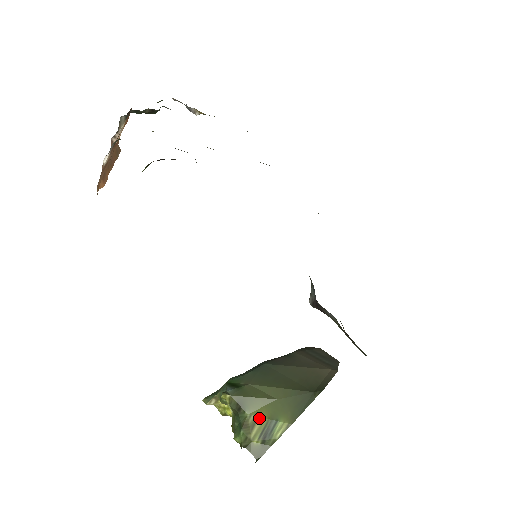
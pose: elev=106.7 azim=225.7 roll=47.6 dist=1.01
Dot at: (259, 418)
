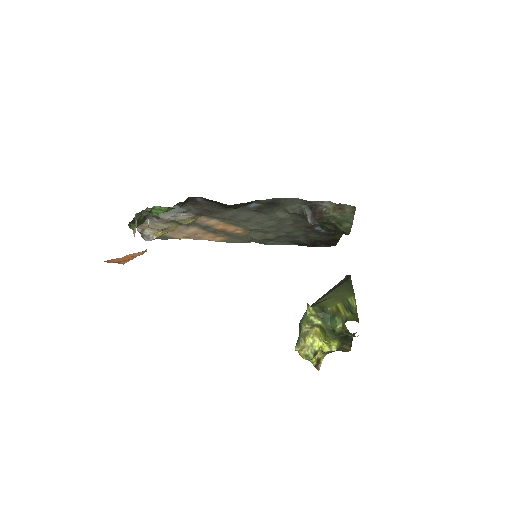
Dot at: (337, 305)
